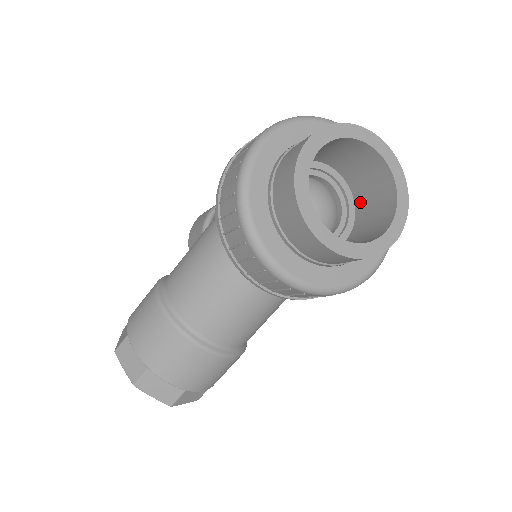
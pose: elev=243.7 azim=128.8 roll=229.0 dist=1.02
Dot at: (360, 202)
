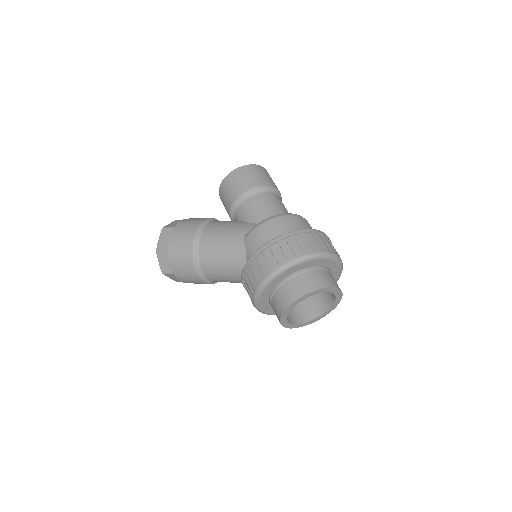
Dot at: occluded
